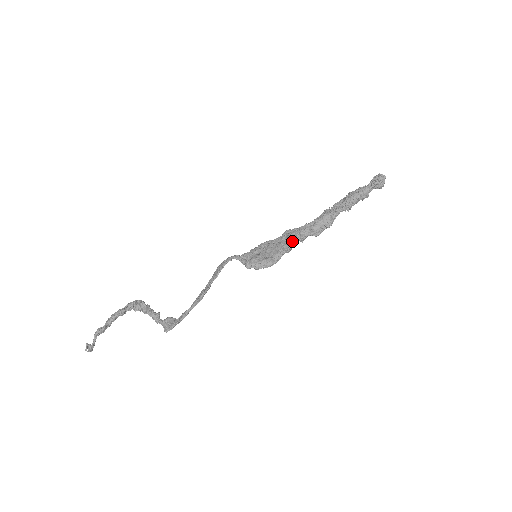
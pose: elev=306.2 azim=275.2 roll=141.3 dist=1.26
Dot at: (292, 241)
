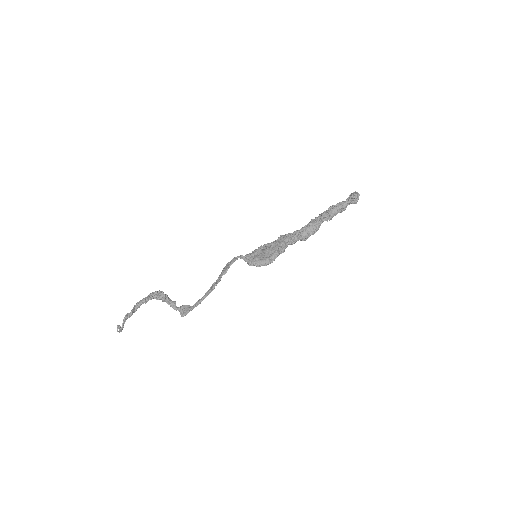
Dot at: (285, 244)
